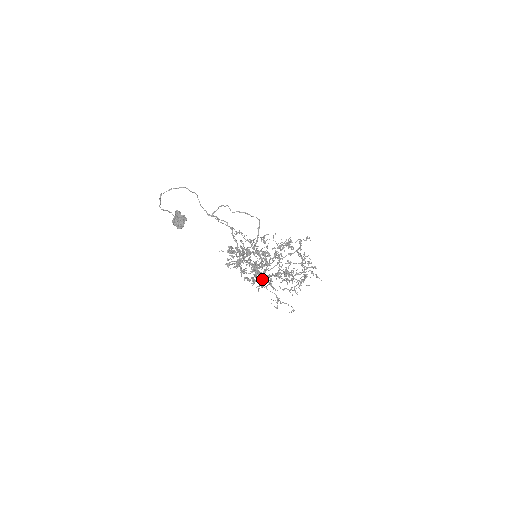
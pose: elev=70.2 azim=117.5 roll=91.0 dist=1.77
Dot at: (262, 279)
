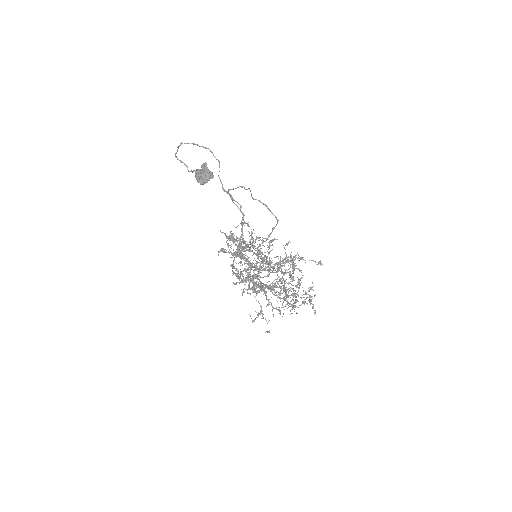
Dot at: occluded
